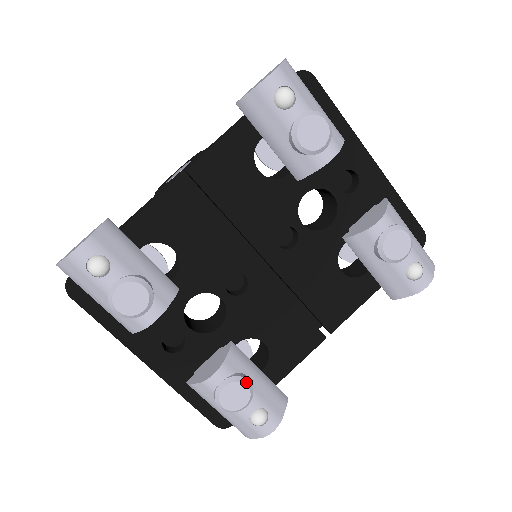
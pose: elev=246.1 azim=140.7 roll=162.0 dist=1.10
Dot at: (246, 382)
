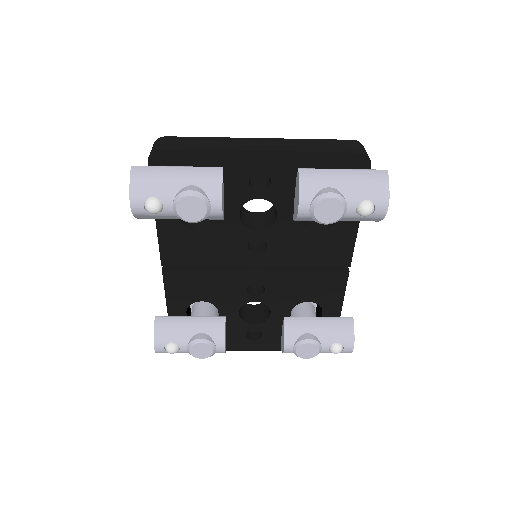
Dot at: (307, 342)
